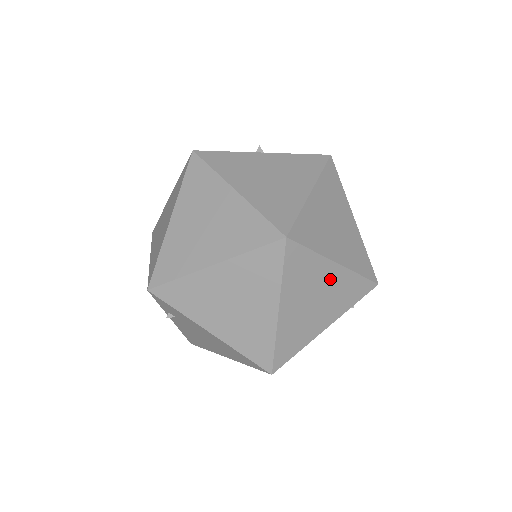
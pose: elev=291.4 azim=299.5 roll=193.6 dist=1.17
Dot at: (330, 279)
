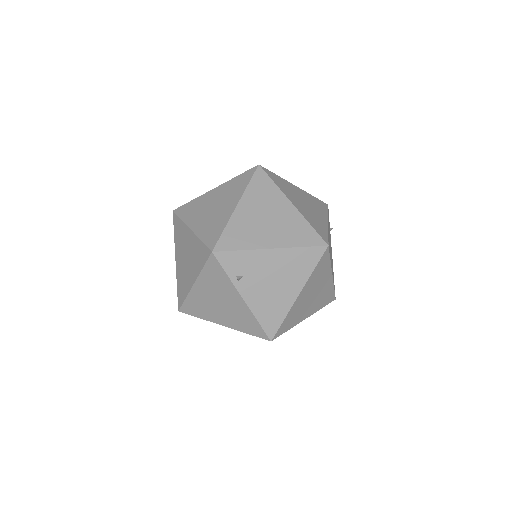
Dot at: (301, 194)
